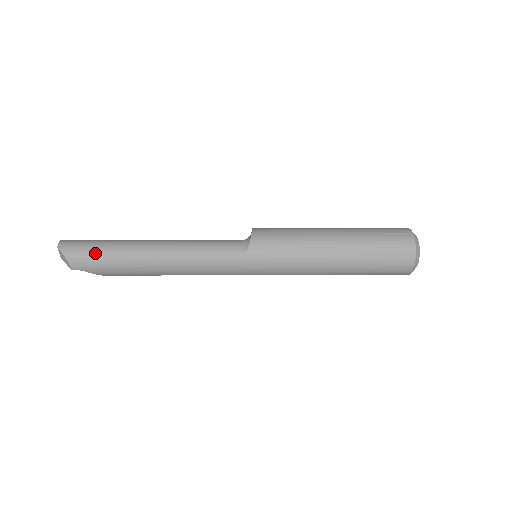
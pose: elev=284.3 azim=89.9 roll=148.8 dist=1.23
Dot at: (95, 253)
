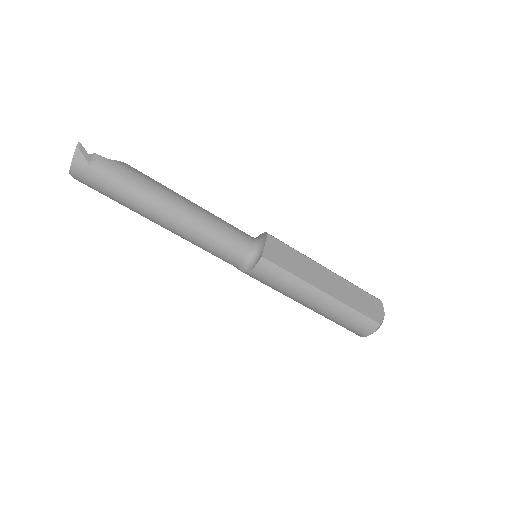
Dot at: occluded
